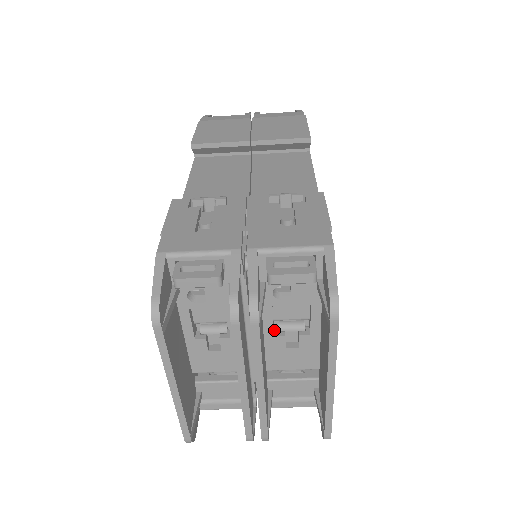
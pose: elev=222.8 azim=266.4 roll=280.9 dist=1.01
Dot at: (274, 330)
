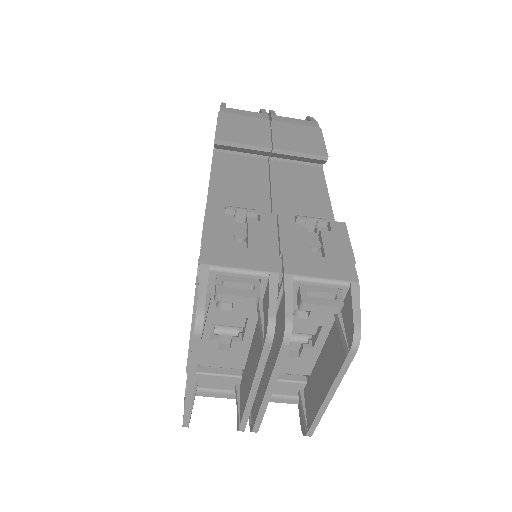
Dot at: occluded
